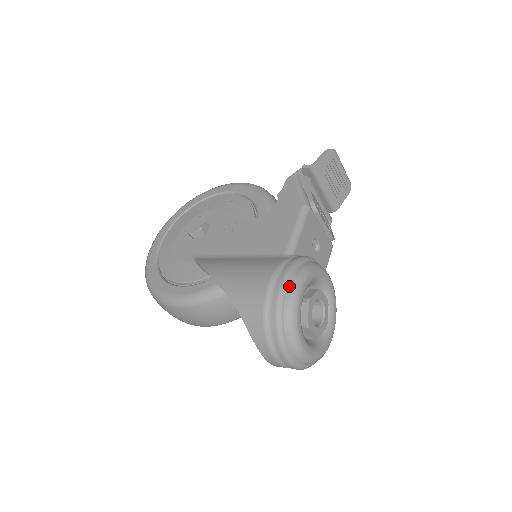
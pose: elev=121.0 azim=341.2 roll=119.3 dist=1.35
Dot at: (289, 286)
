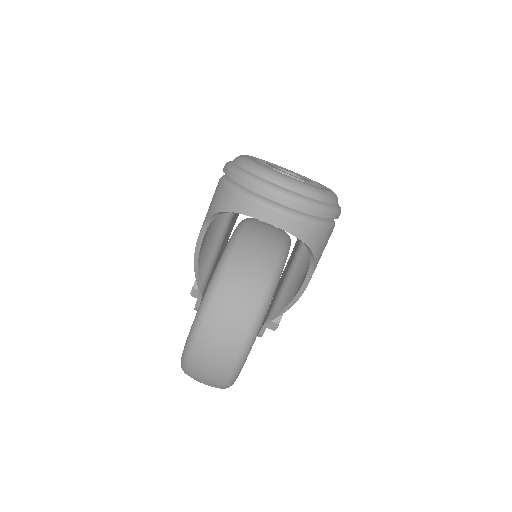
Dot at: occluded
